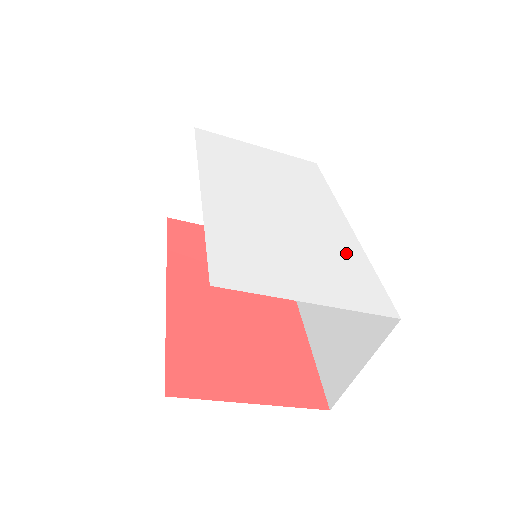
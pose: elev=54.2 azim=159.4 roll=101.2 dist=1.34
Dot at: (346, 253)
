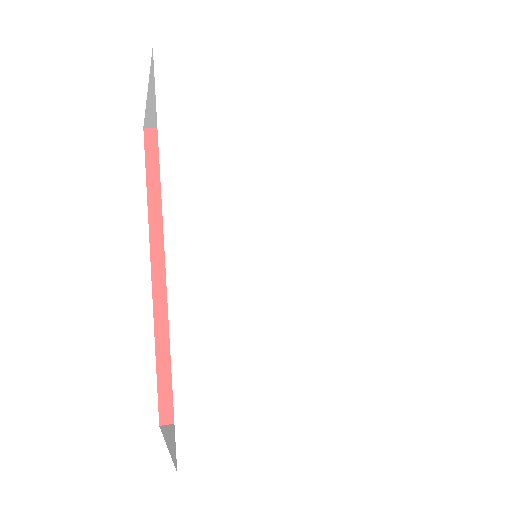
Dot at: (365, 320)
